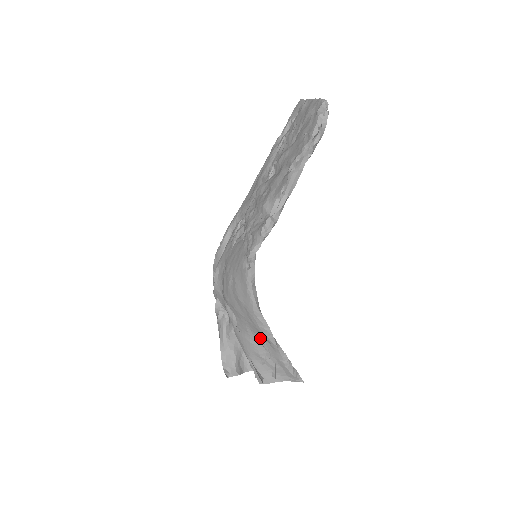
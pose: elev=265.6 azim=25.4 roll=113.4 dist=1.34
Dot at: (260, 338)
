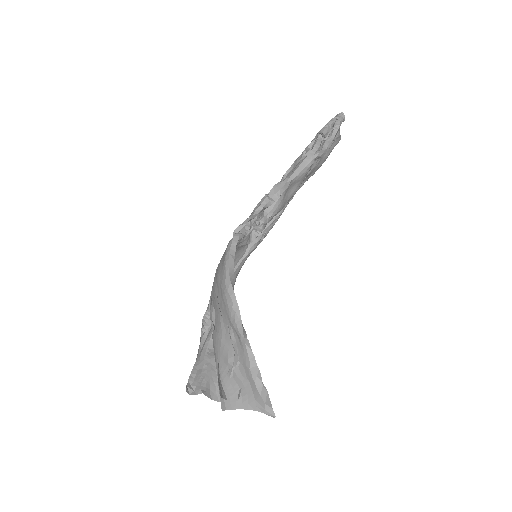
Dot at: (230, 330)
